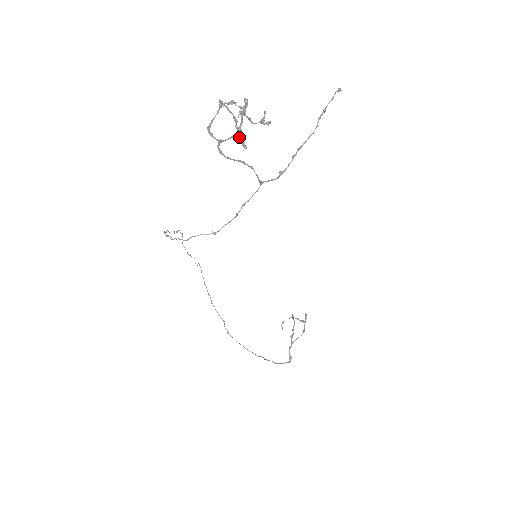
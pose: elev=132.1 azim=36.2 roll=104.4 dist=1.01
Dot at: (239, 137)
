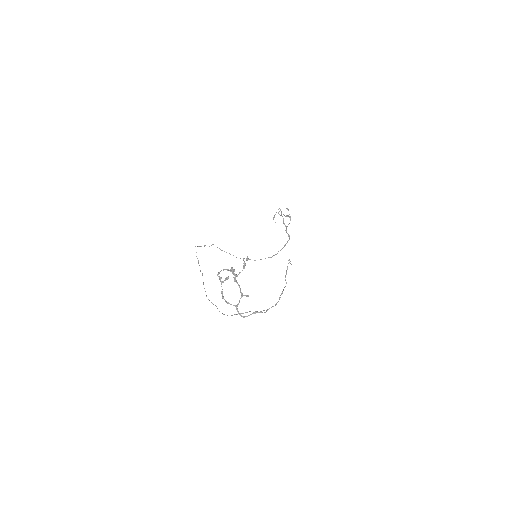
Dot at: occluded
